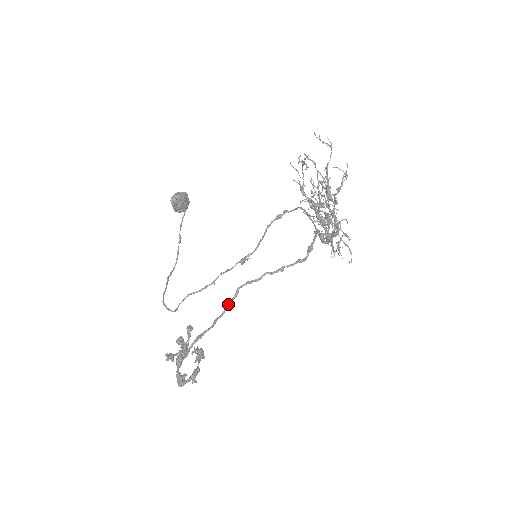
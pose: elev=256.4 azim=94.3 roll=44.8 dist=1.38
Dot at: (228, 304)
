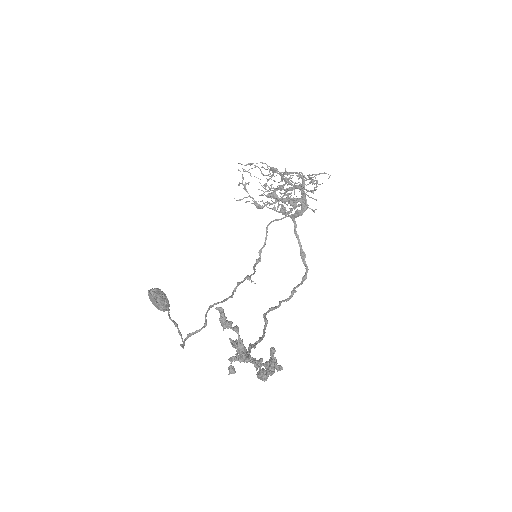
Dot at: (264, 330)
